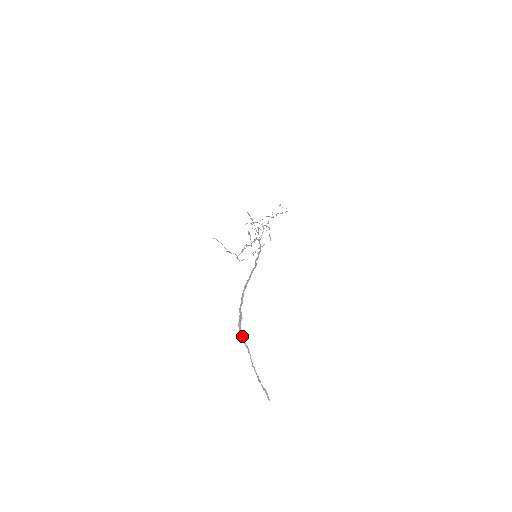
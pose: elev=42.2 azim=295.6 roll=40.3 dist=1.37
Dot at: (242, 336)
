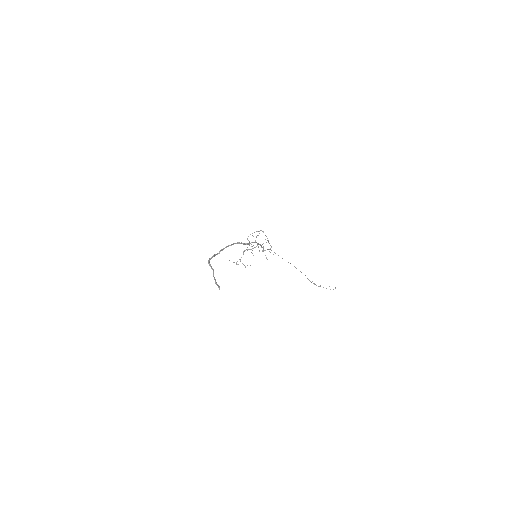
Dot at: (209, 262)
